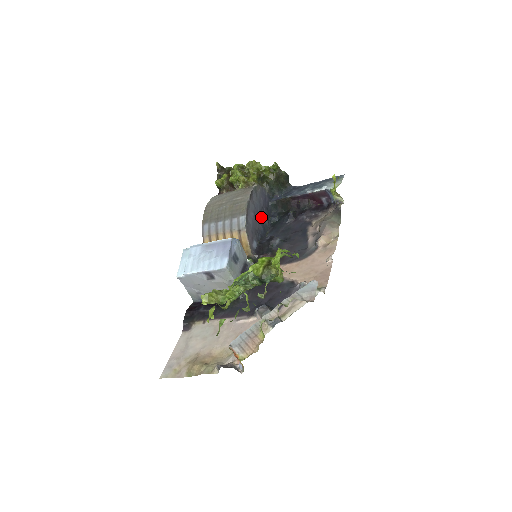
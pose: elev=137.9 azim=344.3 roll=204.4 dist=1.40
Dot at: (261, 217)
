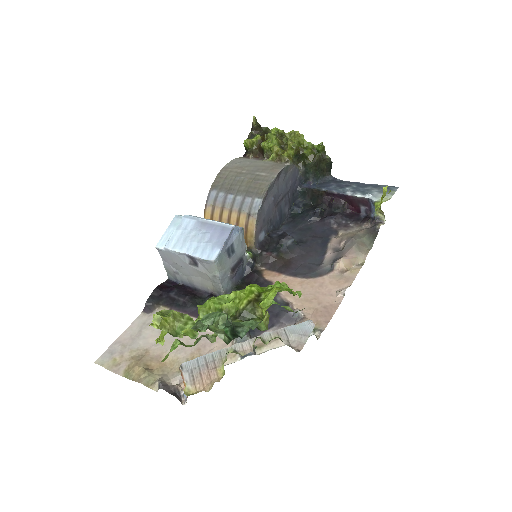
Dot at: (282, 204)
